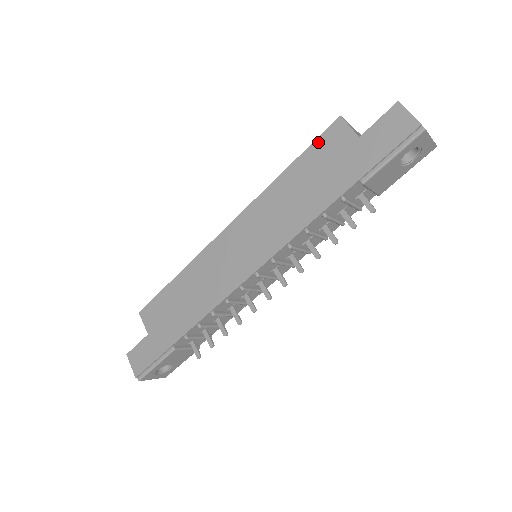
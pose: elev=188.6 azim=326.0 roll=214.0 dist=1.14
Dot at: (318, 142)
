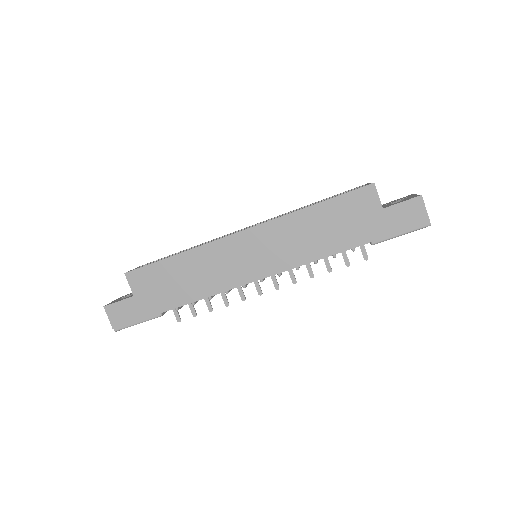
Dot at: (349, 195)
